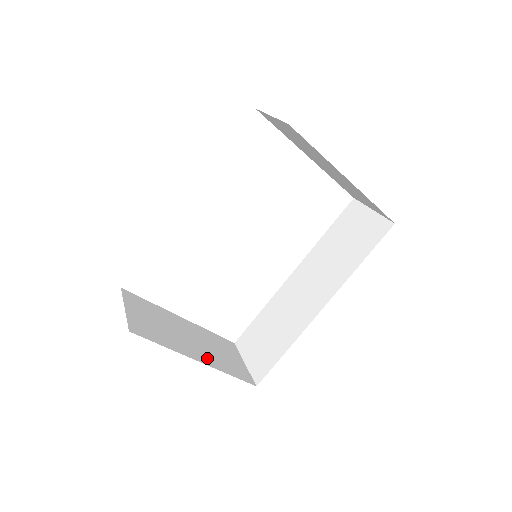
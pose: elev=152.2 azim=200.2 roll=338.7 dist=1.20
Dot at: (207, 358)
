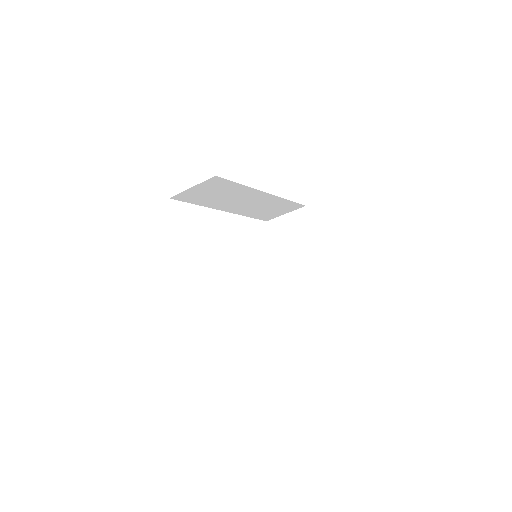
Dot at: occluded
